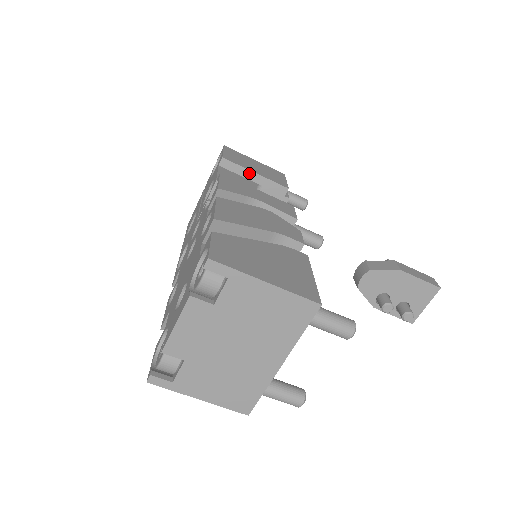
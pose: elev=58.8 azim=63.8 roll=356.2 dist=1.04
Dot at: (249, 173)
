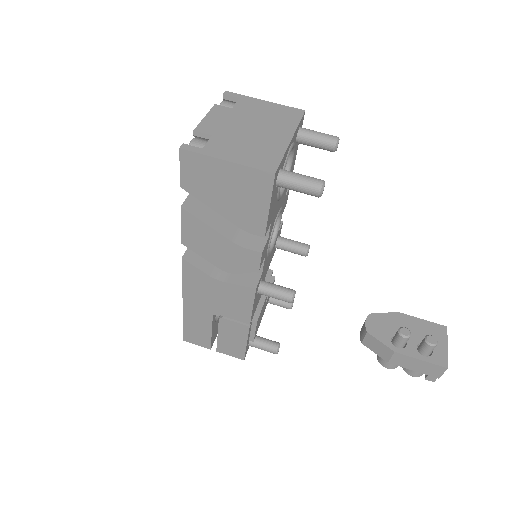
Dot at: occluded
